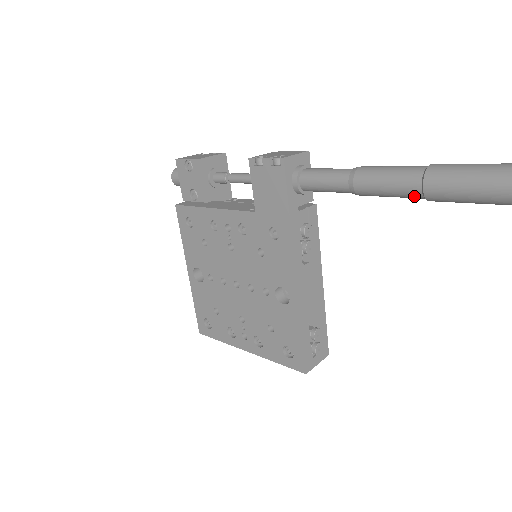
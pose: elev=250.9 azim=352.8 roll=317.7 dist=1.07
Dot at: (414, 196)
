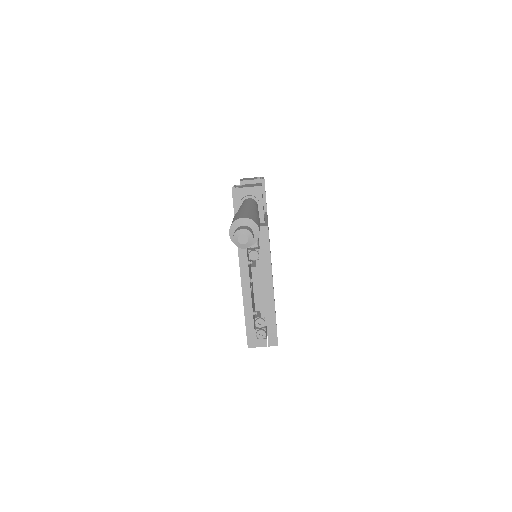
Dot at: occluded
